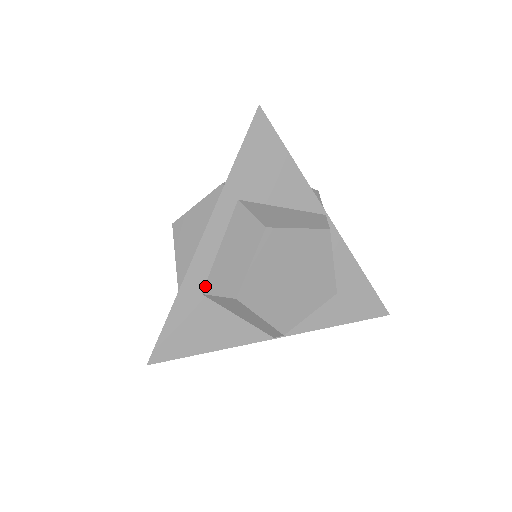
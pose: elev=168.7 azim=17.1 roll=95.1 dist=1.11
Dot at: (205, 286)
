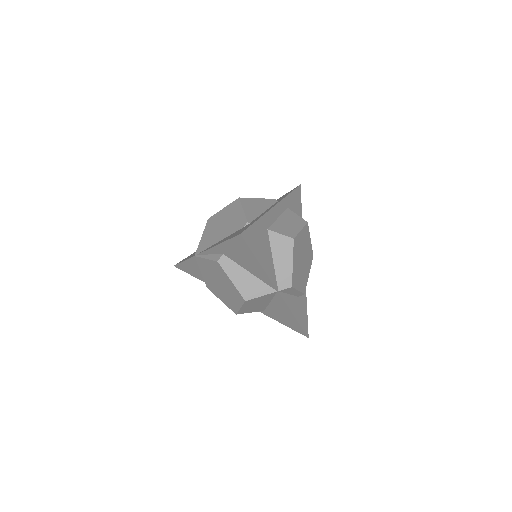
Dot at: (270, 227)
